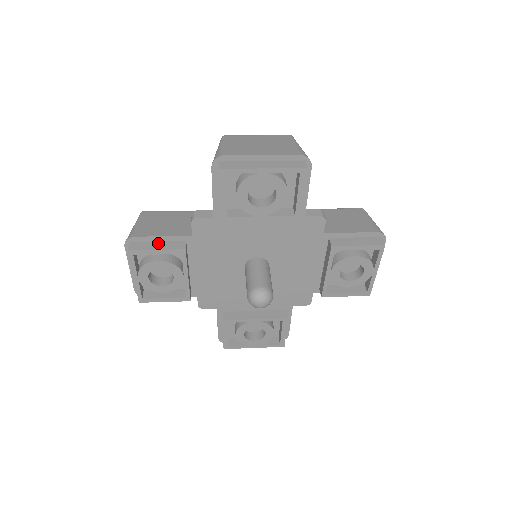
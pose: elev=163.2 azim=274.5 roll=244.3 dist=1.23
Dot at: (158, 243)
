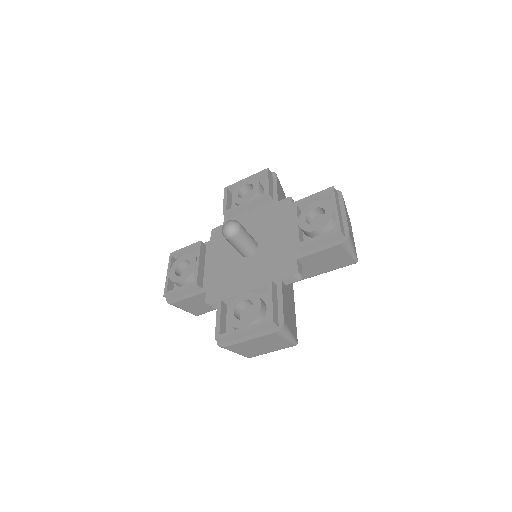
Dot at: occluded
